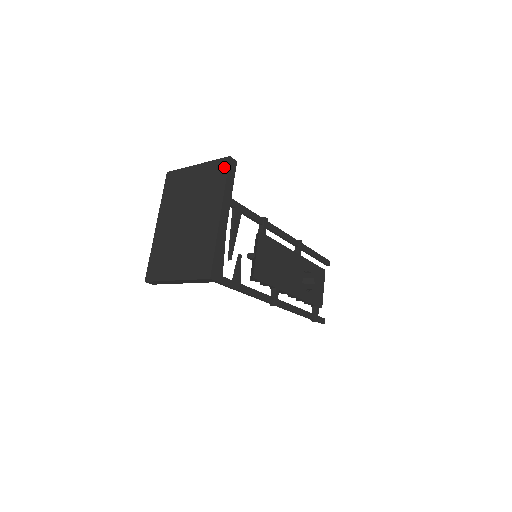
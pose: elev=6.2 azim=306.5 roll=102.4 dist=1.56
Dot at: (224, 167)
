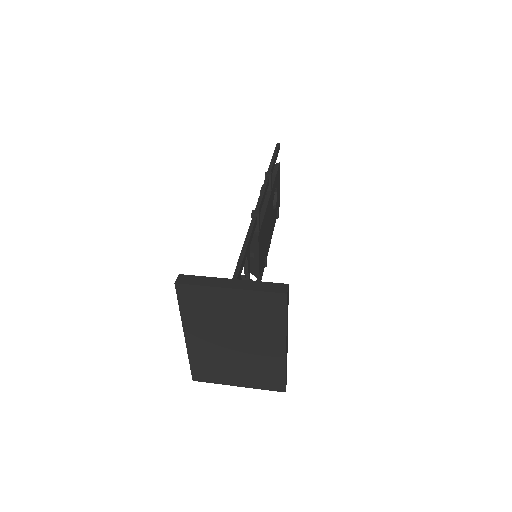
Dot at: (280, 304)
